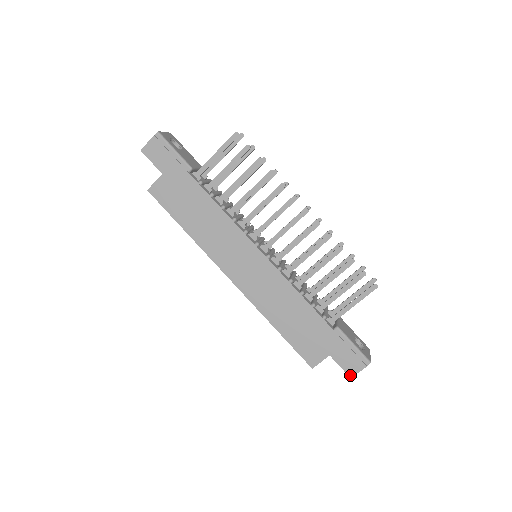
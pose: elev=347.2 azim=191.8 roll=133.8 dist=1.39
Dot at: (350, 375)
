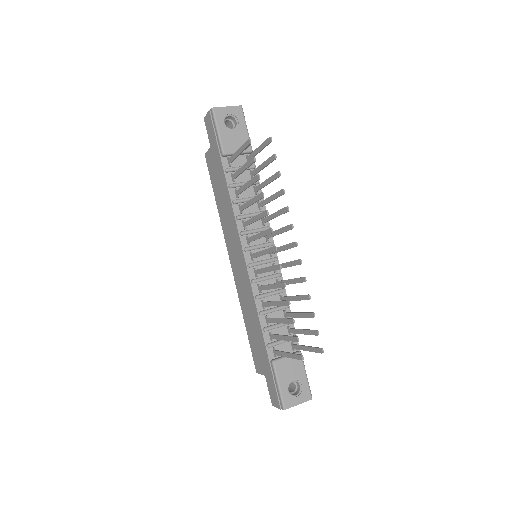
Dot at: (272, 403)
